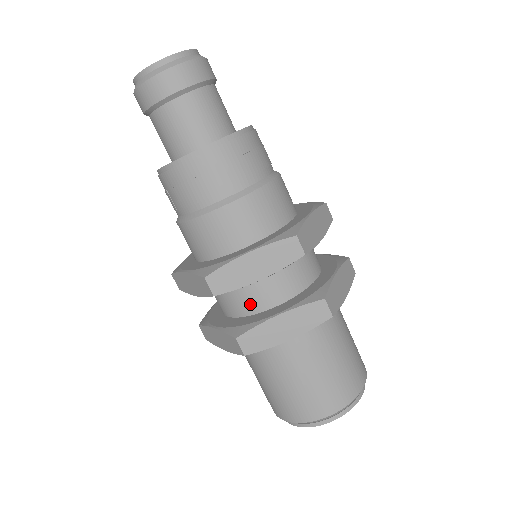
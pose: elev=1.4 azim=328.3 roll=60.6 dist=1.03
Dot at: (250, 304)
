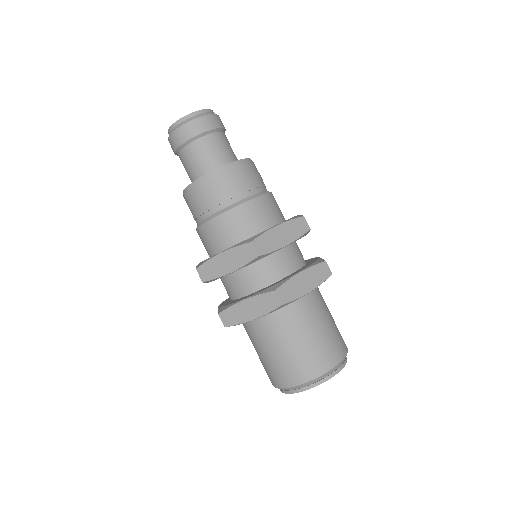
Dot at: (235, 291)
